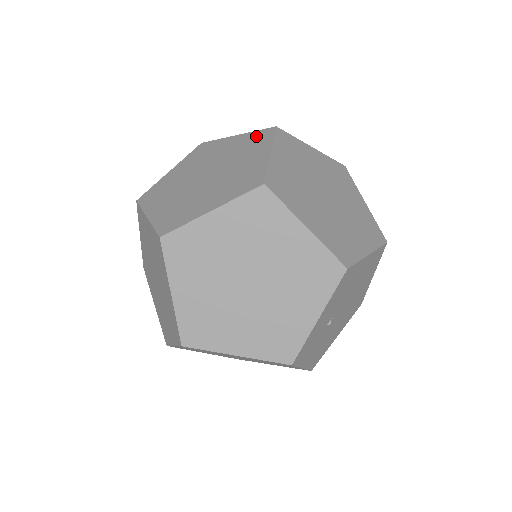
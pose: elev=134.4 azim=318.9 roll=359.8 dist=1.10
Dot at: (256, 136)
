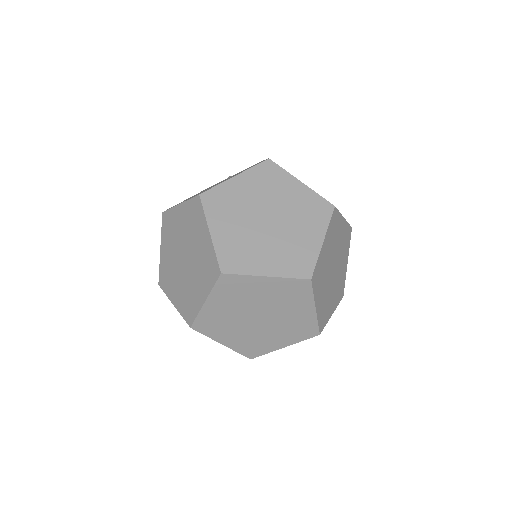
Dot at: (317, 204)
